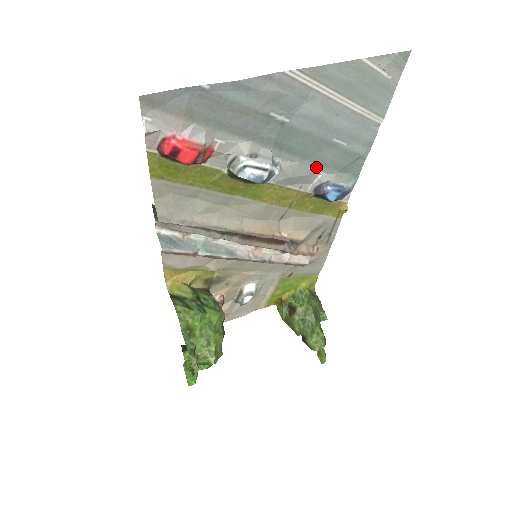
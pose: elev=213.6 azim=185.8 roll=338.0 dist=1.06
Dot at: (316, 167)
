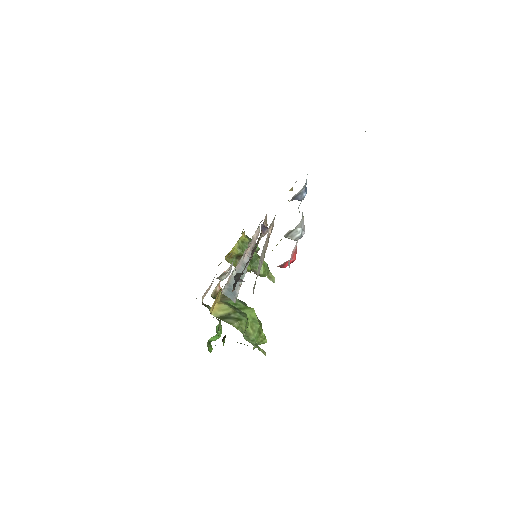
Dot at: occluded
